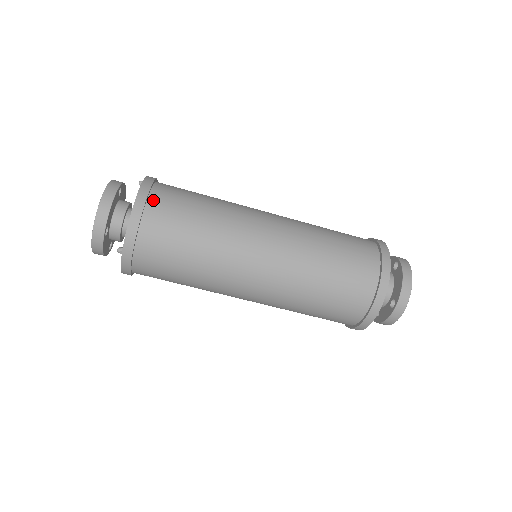
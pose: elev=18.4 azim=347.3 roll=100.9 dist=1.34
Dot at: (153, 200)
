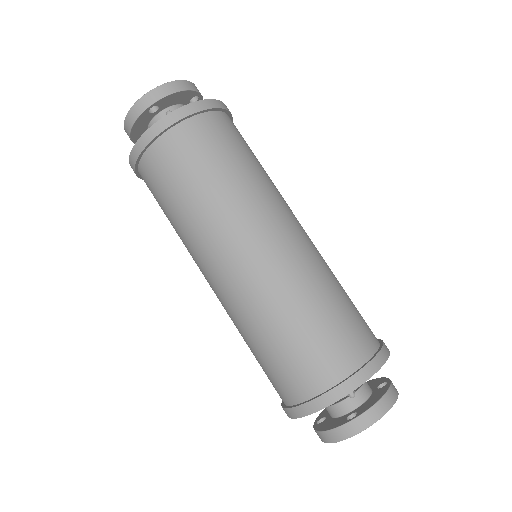
Dot at: (147, 159)
